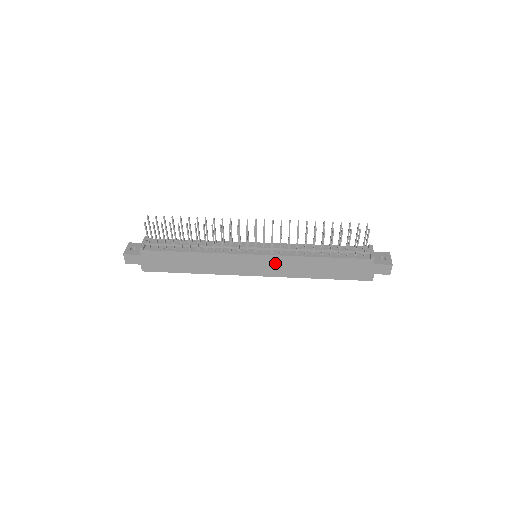
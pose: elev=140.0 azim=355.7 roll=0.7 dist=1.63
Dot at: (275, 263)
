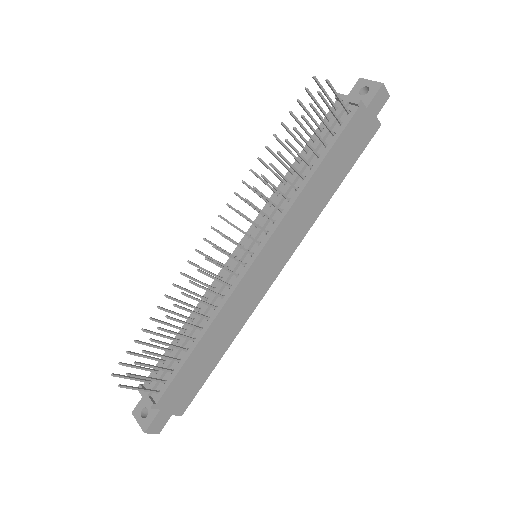
Dot at: (283, 237)
